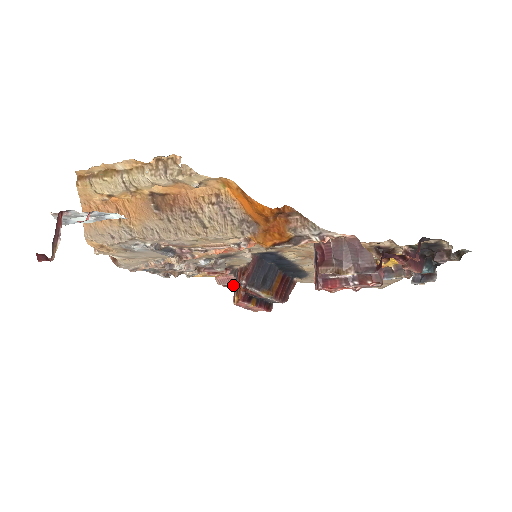
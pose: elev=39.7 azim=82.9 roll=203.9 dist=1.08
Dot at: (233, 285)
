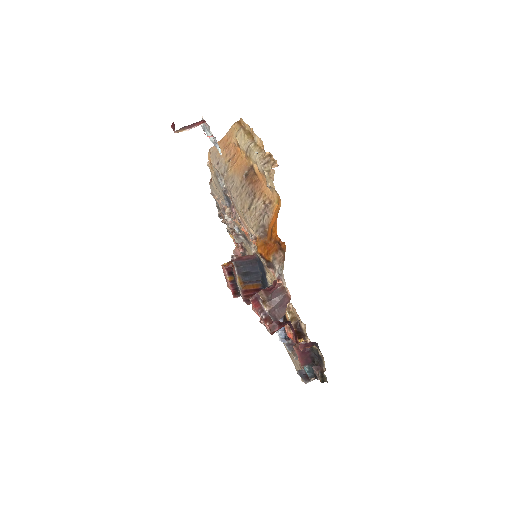
Dot at: occluded
